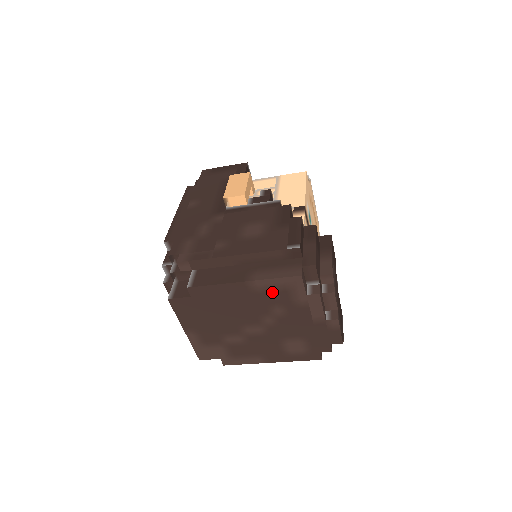
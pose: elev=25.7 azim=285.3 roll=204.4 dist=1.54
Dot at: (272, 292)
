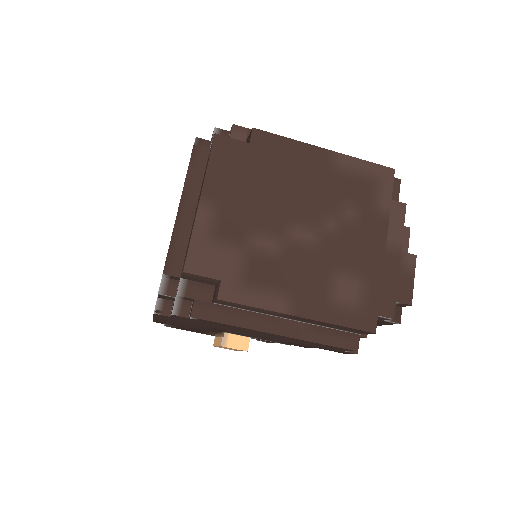
Dot at: (354, 179)
